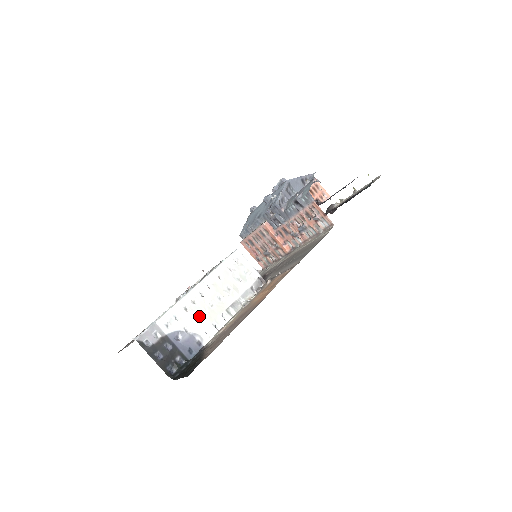
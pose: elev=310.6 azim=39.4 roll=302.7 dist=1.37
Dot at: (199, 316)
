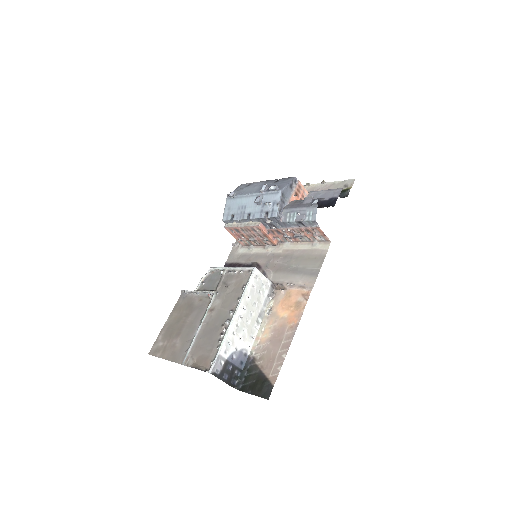
Dot at: (242, 335)
